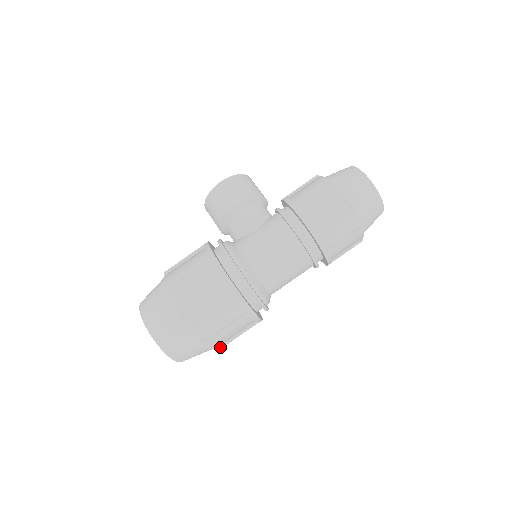
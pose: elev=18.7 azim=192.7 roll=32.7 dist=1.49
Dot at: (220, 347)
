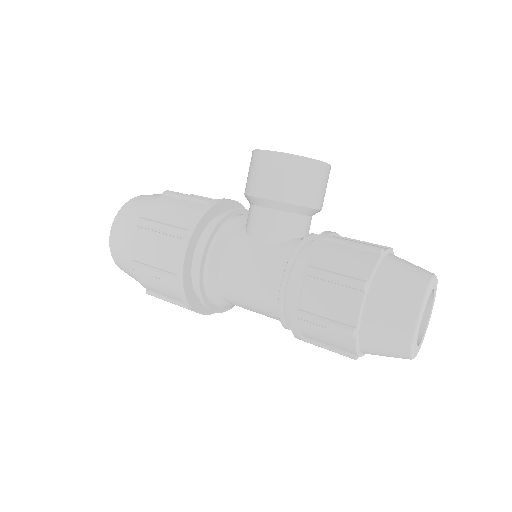
Dot at: occluded
